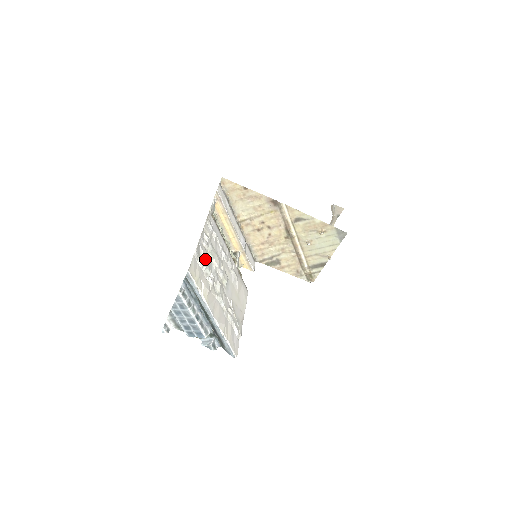
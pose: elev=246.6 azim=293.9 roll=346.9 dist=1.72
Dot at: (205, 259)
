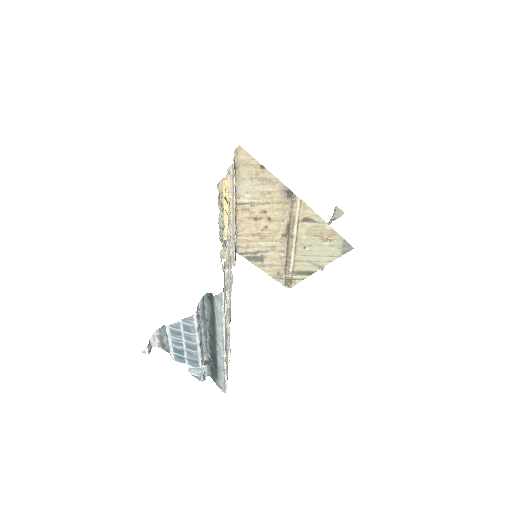
Dot at: (228, 267)
